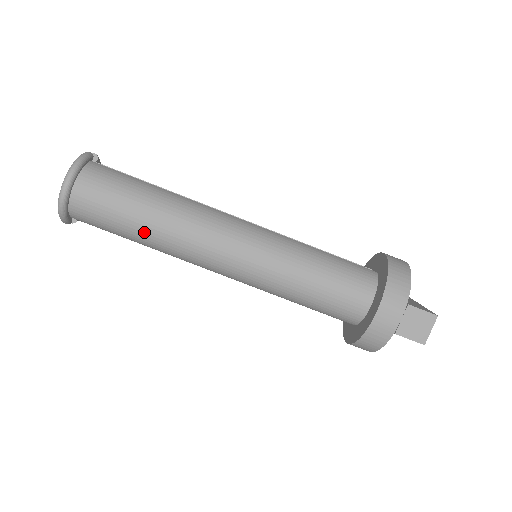
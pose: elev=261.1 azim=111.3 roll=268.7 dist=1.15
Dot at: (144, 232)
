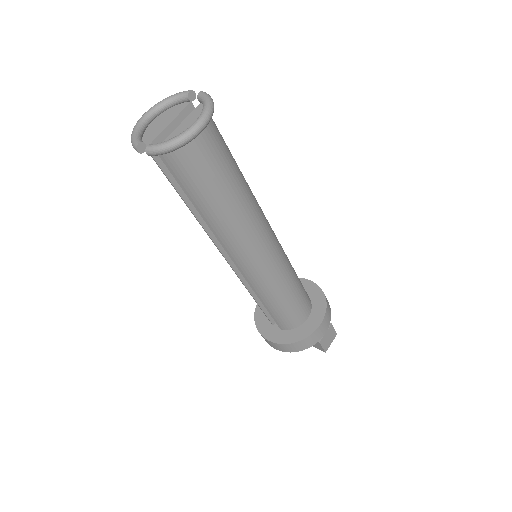
Dot at: (225, 205)
